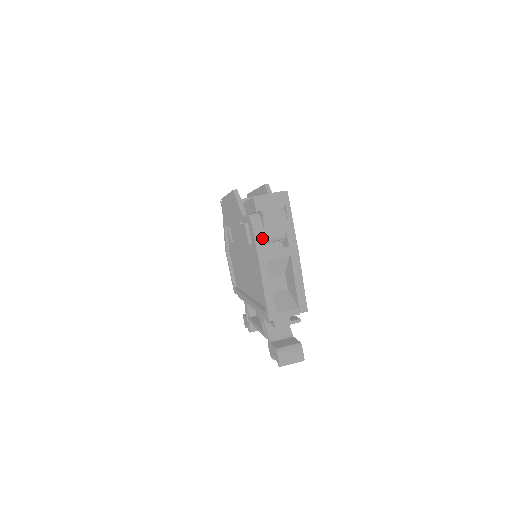
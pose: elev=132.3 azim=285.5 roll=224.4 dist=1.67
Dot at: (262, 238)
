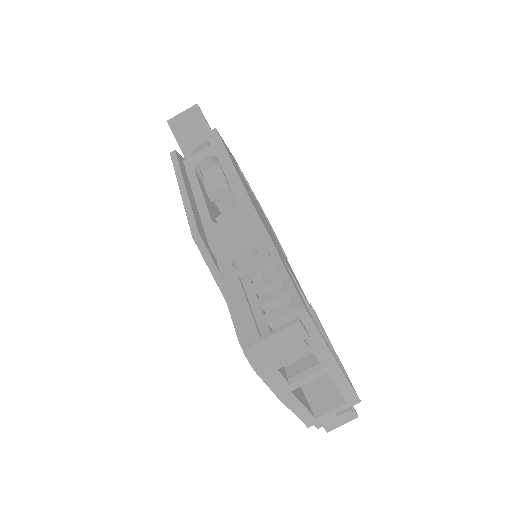
Dot at: (274, 375)
